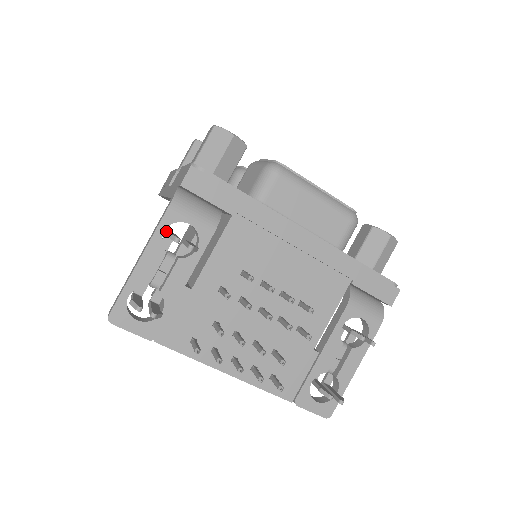
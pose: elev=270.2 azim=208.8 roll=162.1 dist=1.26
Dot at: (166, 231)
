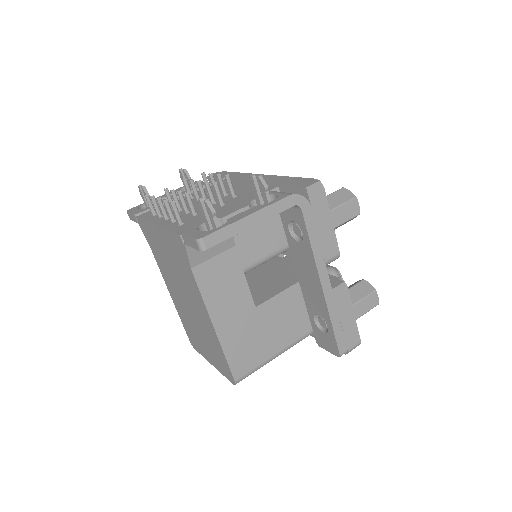
Dot at: occluded
